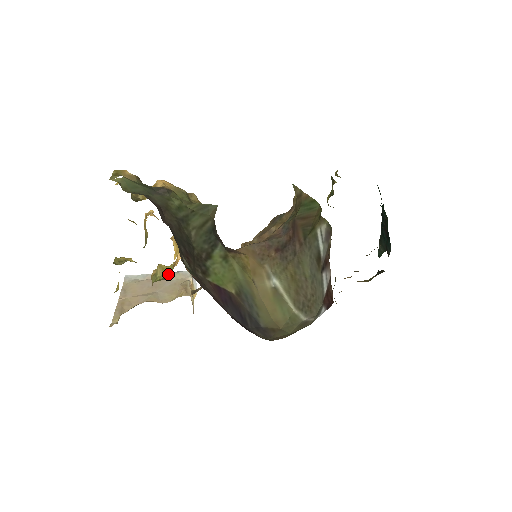
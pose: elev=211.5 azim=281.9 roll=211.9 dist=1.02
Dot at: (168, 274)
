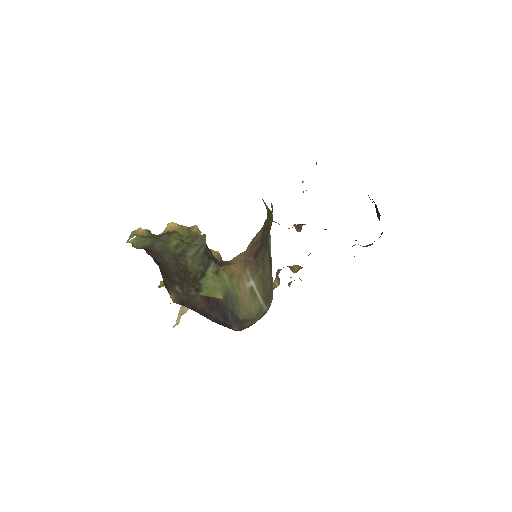
Dot at: occluded
